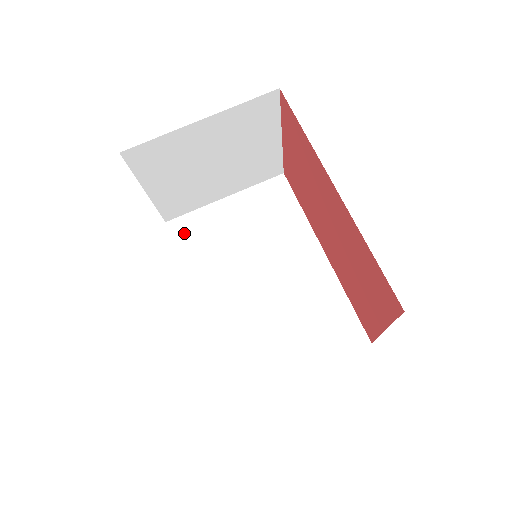
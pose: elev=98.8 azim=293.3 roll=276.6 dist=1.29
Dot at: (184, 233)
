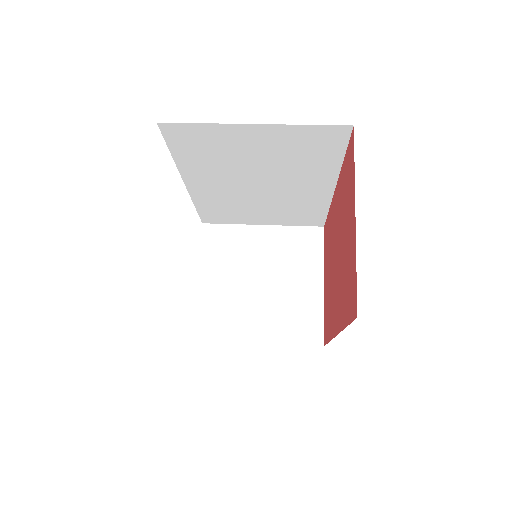
Dot at: occluded
